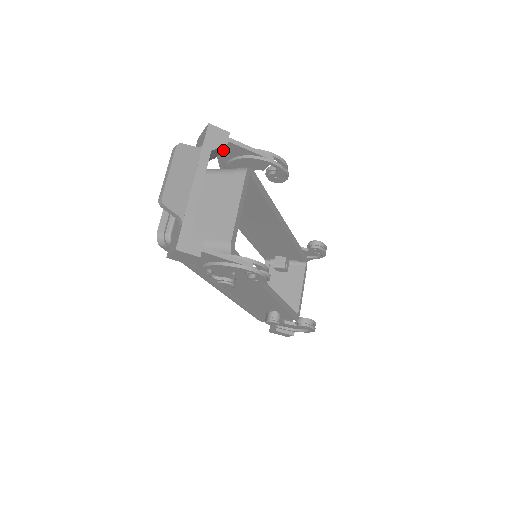
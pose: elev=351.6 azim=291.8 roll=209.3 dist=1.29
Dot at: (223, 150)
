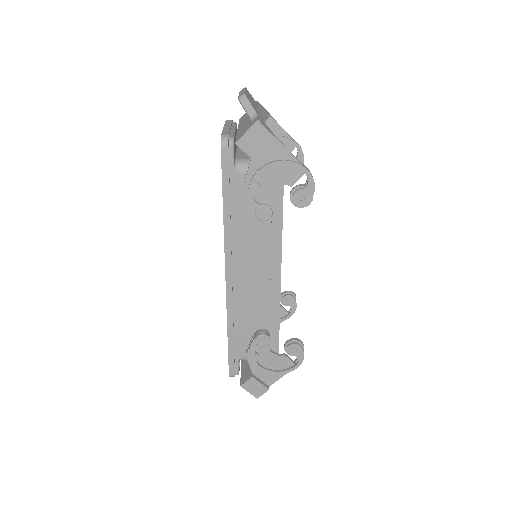
Dot at: occluded
